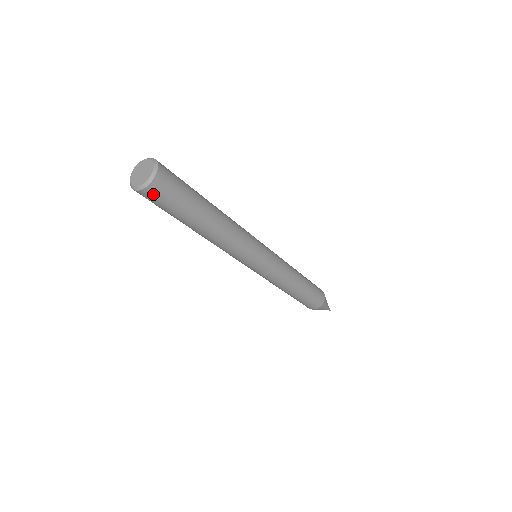
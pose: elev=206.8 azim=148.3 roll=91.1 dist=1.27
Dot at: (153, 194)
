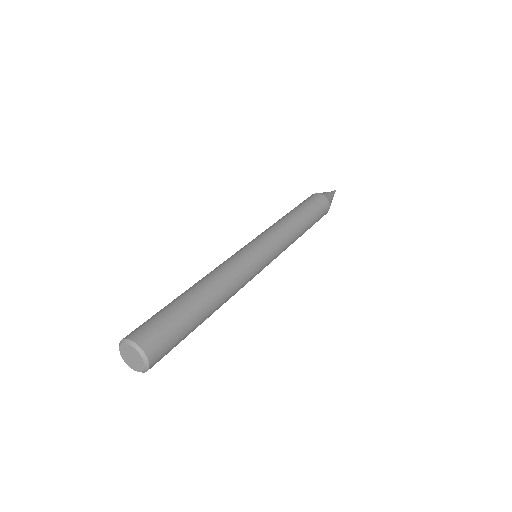
Dot at: occluded
